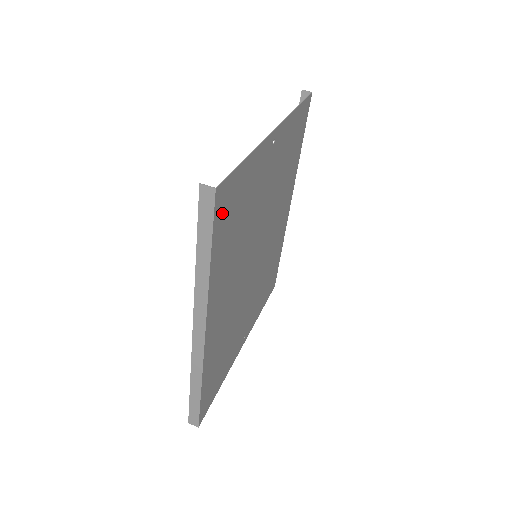
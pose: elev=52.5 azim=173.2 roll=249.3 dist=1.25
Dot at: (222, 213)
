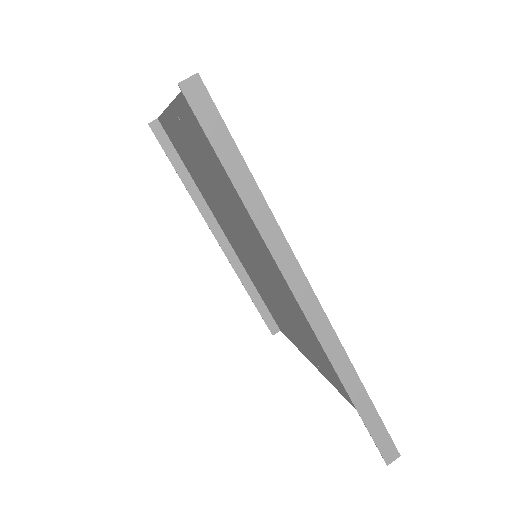
Dot at: occluded
